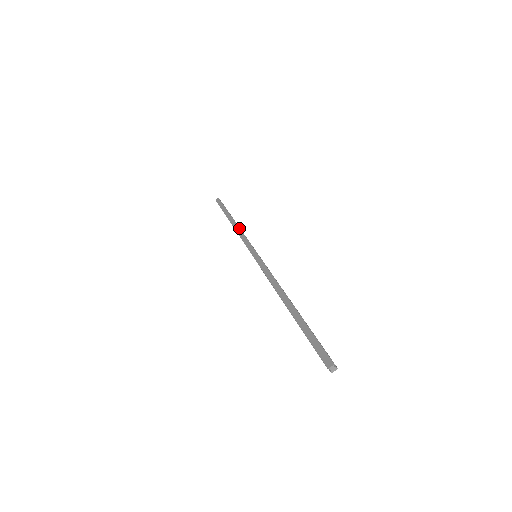
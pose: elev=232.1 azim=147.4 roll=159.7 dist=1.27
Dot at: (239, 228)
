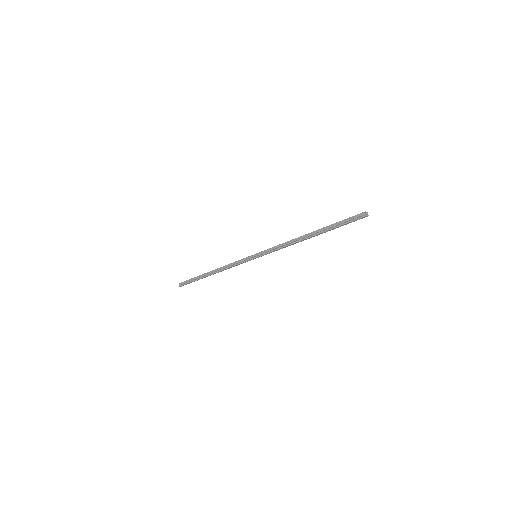
Dot at: (225, 266)
